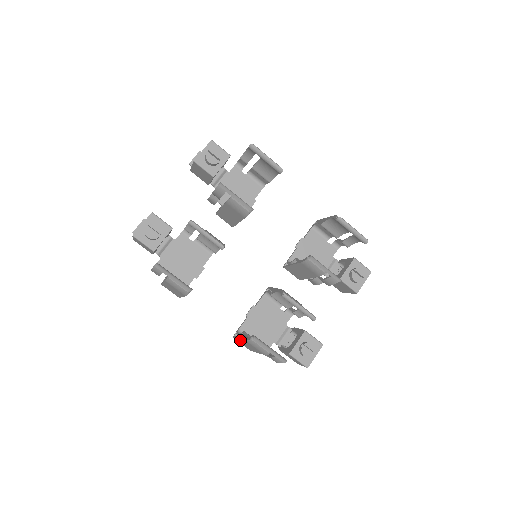
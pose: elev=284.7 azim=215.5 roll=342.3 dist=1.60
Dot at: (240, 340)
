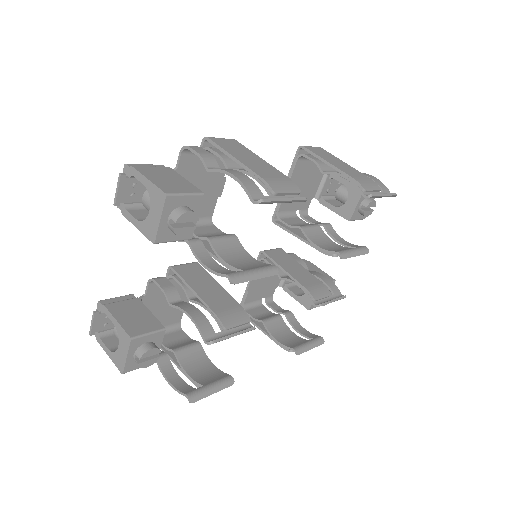
Dot at: (260, 328)
